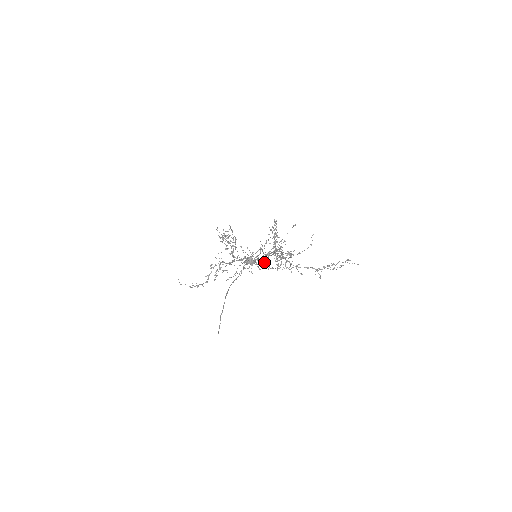
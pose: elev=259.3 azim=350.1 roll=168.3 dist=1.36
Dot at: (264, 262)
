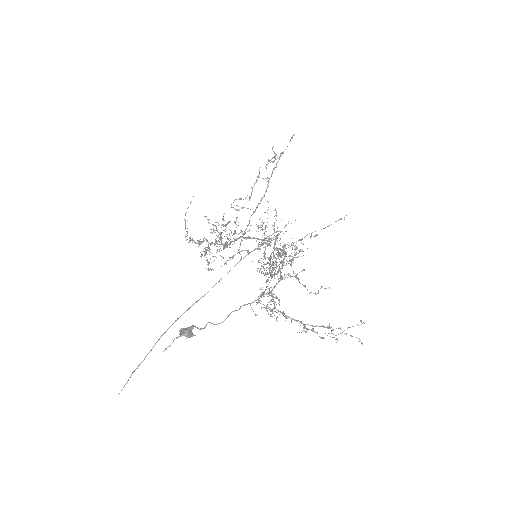
Dot at: (217, 324)
